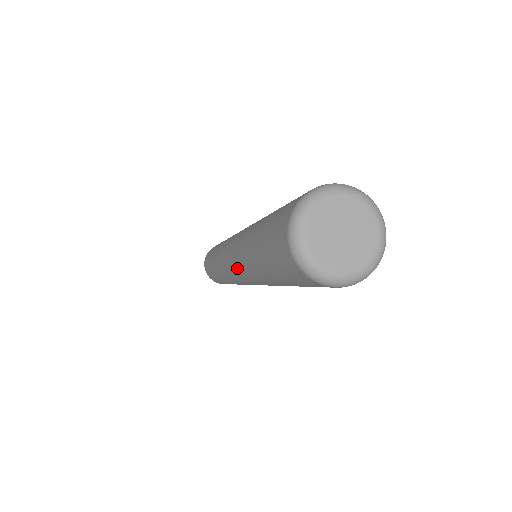
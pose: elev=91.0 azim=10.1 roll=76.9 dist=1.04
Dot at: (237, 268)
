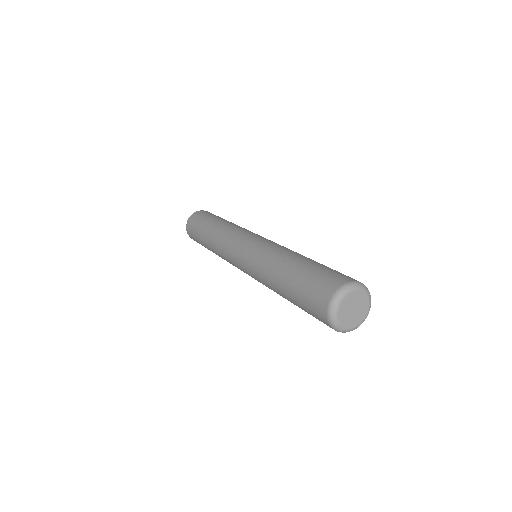
Dot at: (251, 272)
